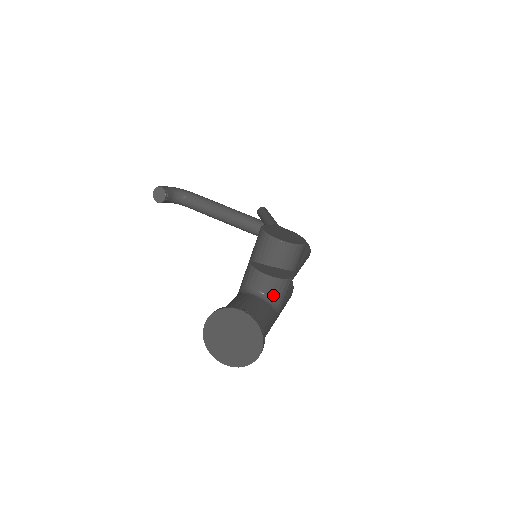
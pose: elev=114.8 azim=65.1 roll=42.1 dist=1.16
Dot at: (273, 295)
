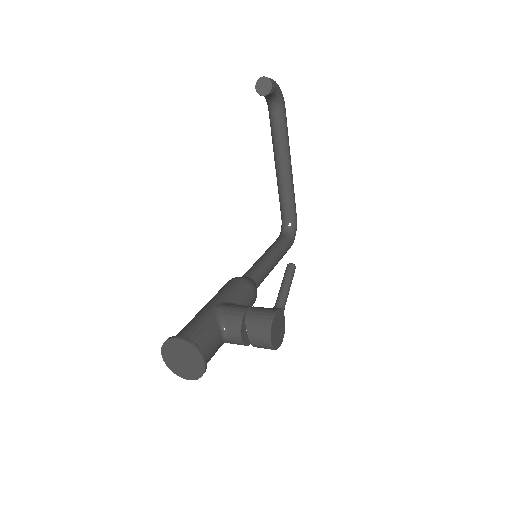
Dot at: (231, 342)
